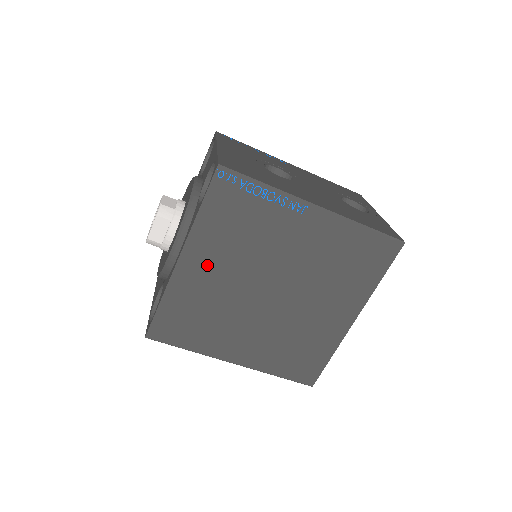
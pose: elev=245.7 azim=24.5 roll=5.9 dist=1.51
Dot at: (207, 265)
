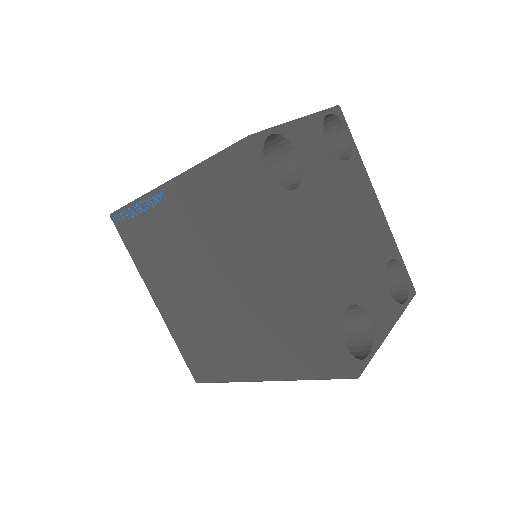
Dot at: (168, 295)
